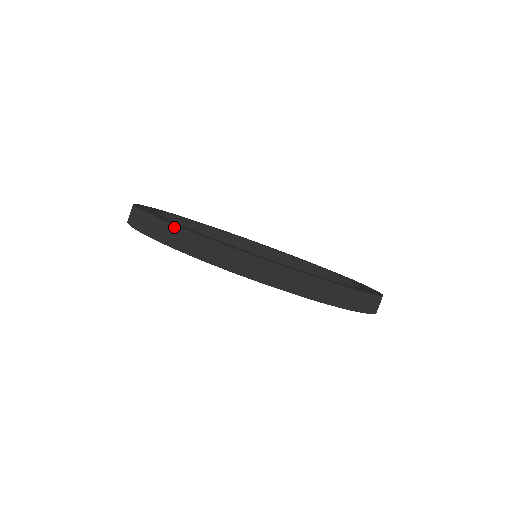
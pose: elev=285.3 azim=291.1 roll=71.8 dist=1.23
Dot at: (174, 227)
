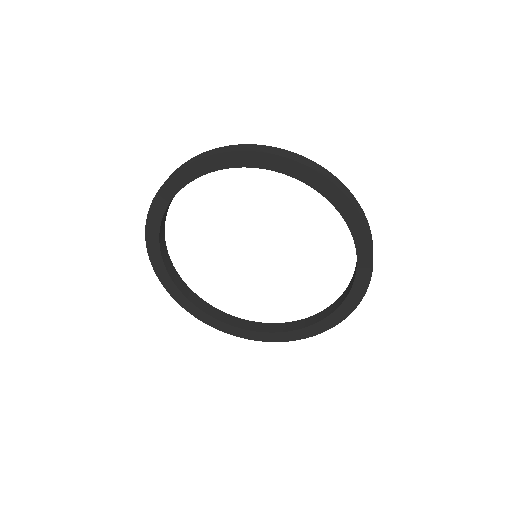
Dot at: (199, 155)
